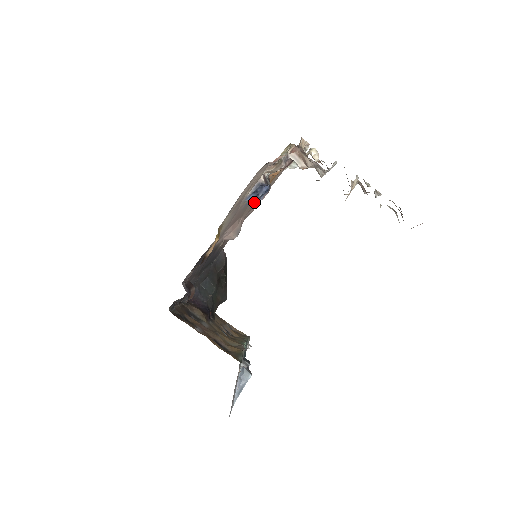
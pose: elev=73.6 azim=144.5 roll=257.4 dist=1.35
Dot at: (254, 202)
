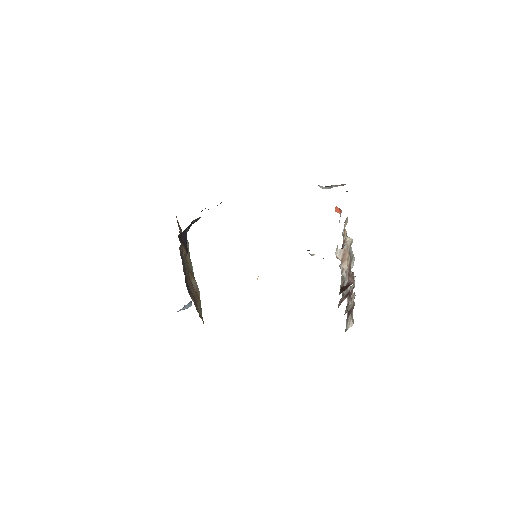
Dot at: occluded
